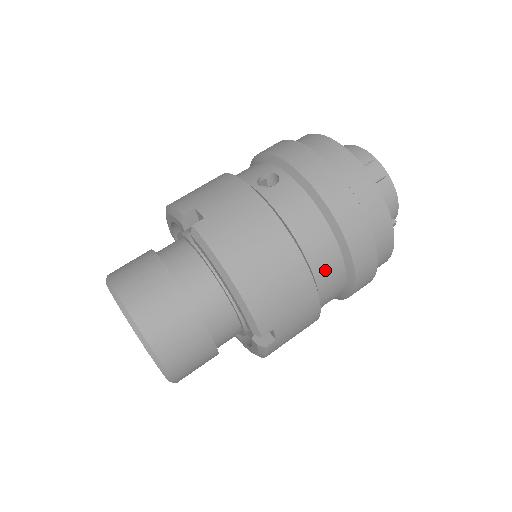
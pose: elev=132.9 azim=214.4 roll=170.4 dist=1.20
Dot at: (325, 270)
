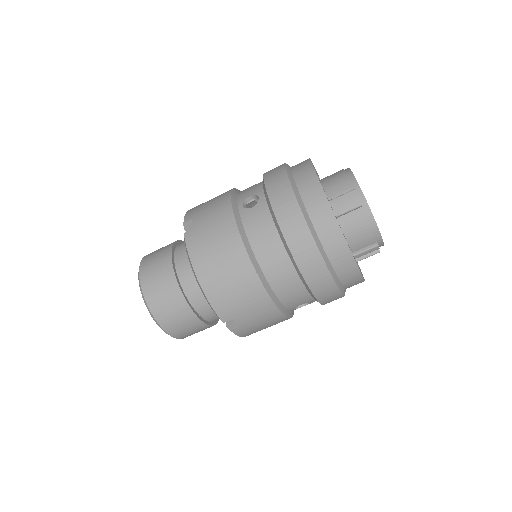
Dot at: (281, 282)
